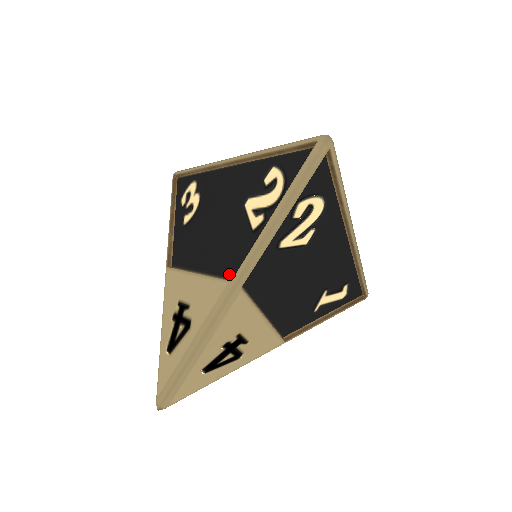
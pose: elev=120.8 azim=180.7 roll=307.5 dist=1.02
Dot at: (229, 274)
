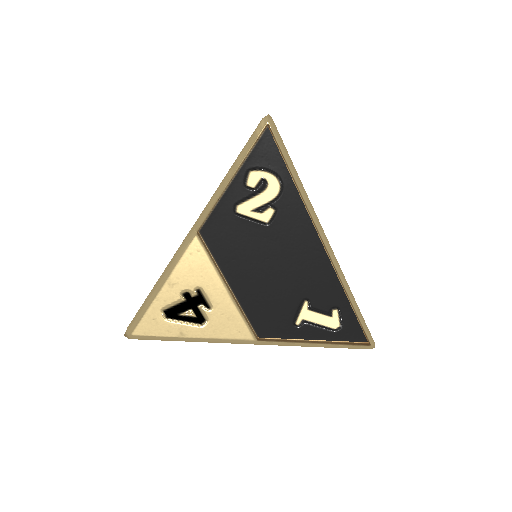
Dot at: occluded
